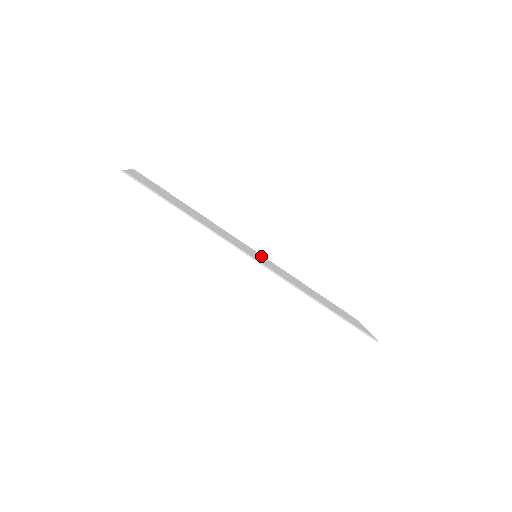
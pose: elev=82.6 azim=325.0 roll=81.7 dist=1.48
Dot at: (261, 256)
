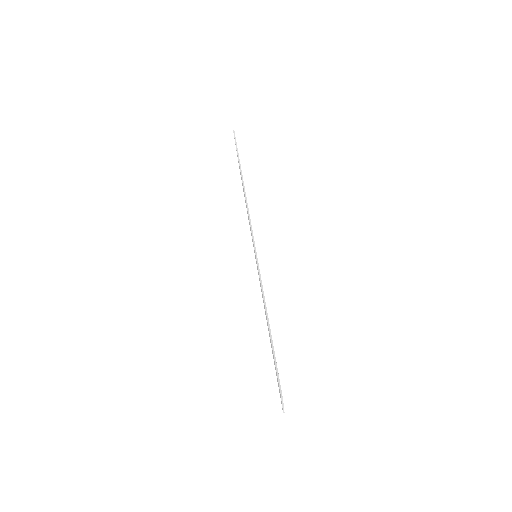
Dot at: occluded
